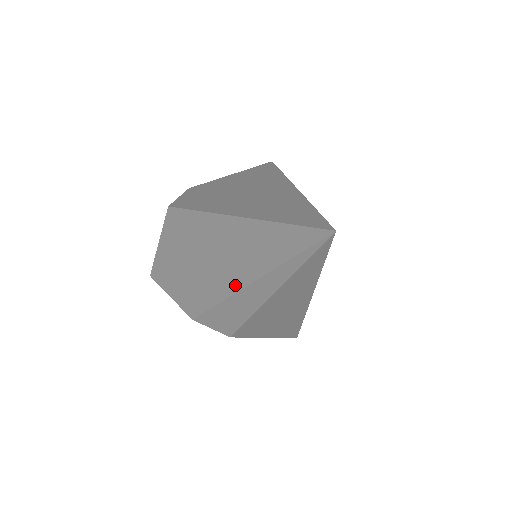
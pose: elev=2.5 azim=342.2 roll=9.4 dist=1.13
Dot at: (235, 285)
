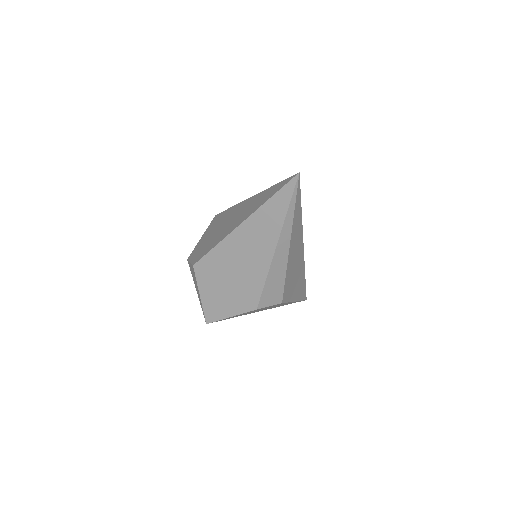
Dot at: (269, 255)
